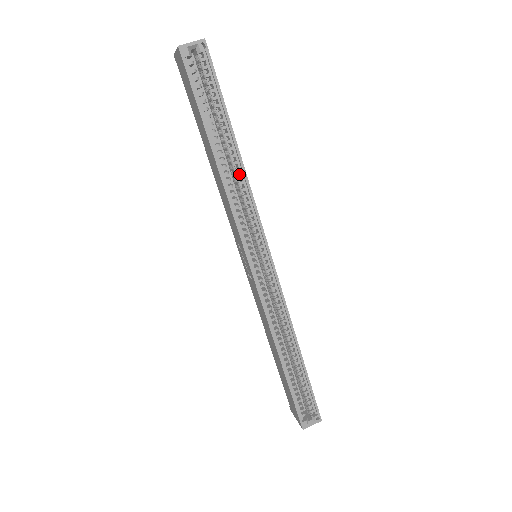
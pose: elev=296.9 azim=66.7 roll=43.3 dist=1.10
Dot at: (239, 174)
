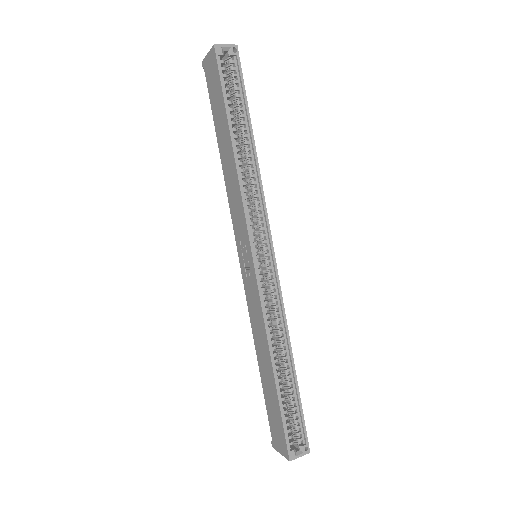
Dot at: (252, 168)
